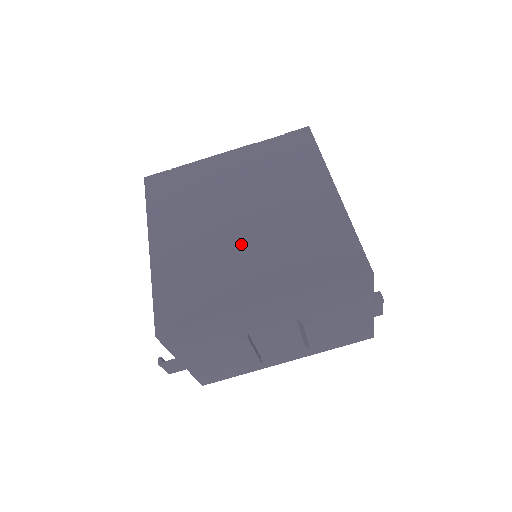
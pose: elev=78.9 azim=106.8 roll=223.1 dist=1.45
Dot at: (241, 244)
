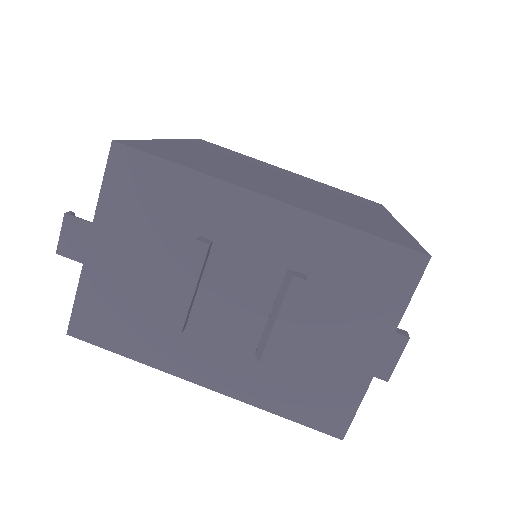
Dot at: (272, 181)
